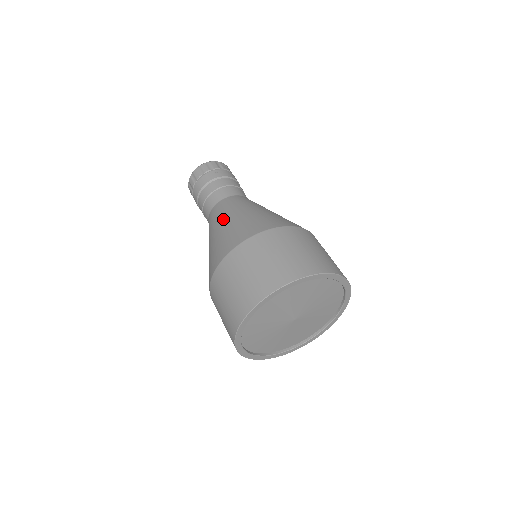
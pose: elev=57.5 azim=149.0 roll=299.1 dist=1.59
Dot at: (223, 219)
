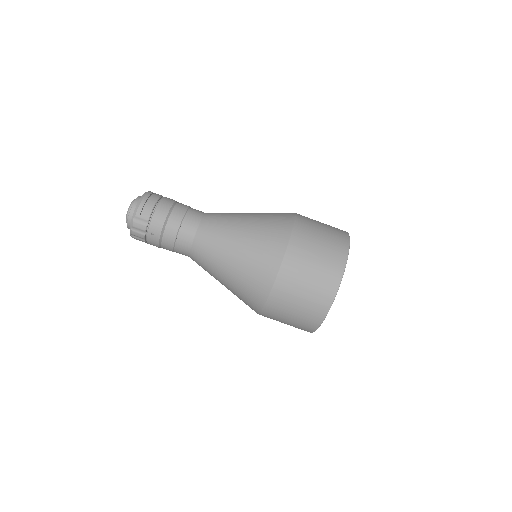
Dot at: (217, 279)
